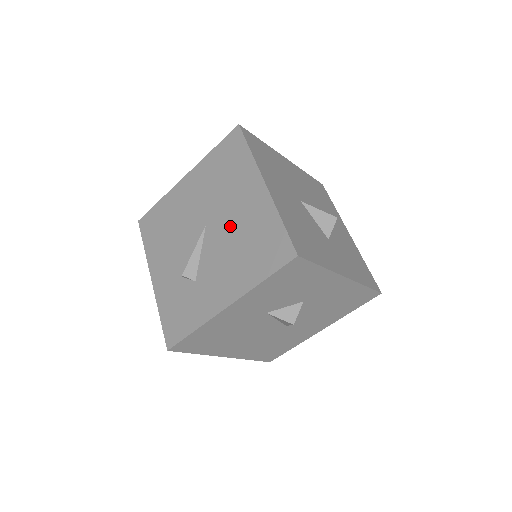
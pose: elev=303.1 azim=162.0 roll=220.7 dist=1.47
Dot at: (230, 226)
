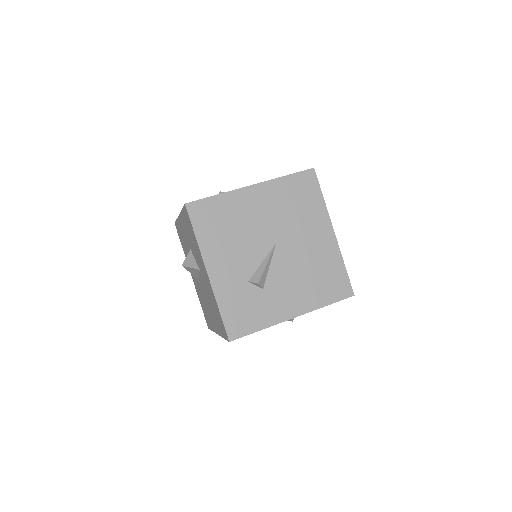
Dot at: (301, 254)
